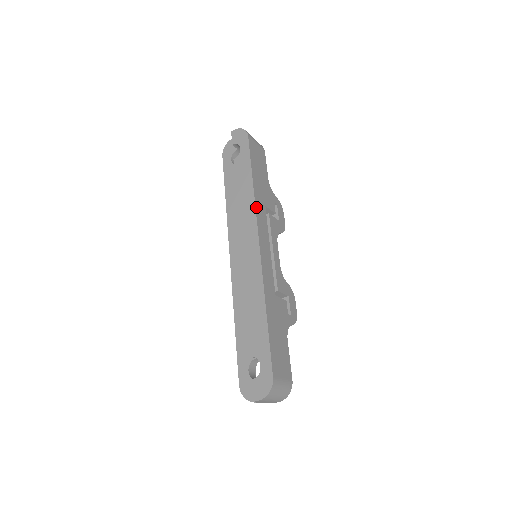
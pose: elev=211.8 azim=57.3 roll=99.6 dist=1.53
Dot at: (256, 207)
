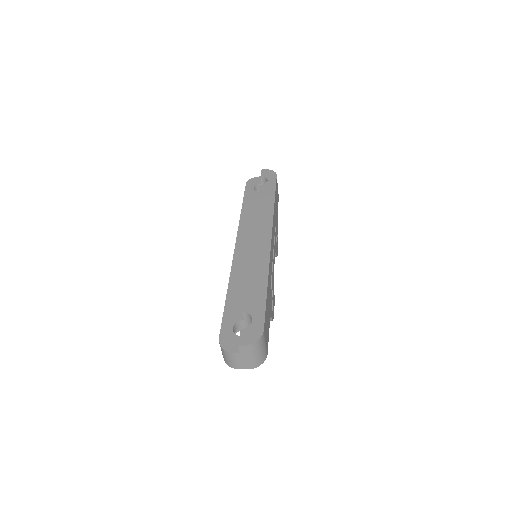
Dot at: (273, 217)
